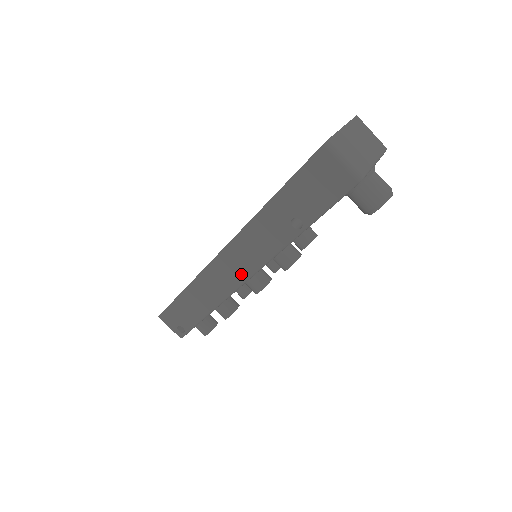
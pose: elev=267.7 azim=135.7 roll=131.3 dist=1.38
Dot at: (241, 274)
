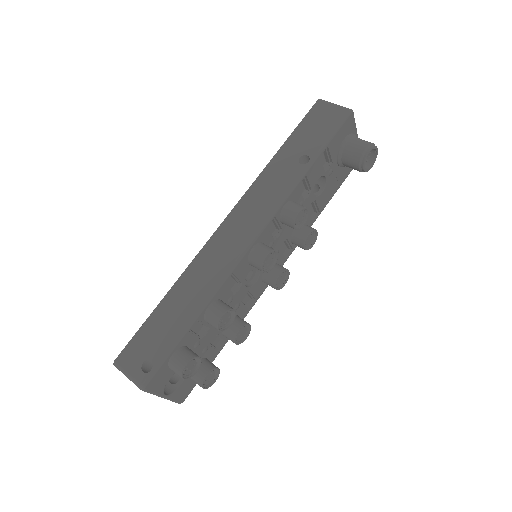
Dot at: (246, 235)
